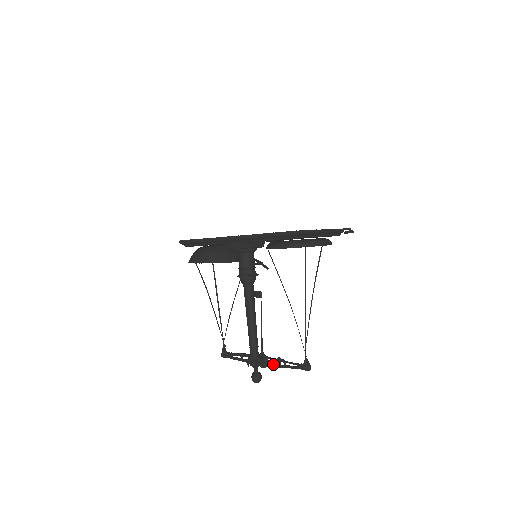
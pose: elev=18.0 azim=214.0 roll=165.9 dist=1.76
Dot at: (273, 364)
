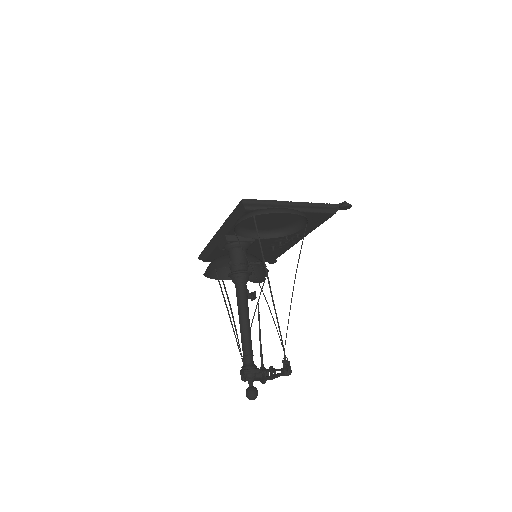
Dot at: (267, 376)
